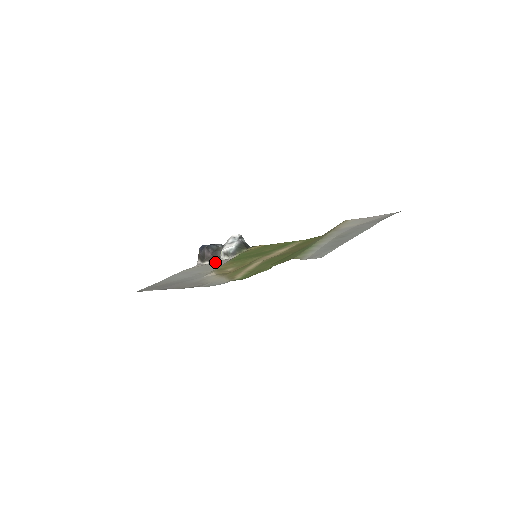
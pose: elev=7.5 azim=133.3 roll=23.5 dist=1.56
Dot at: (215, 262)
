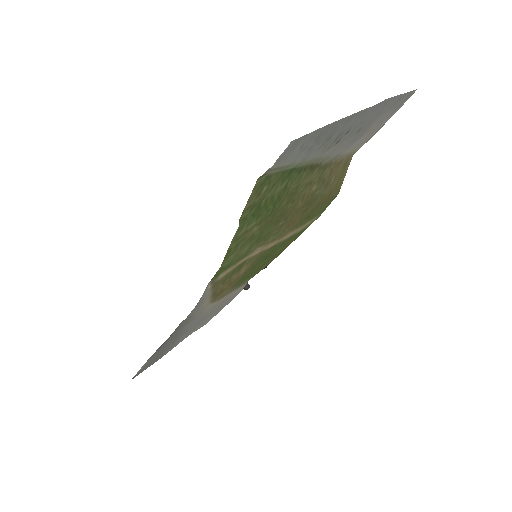
Dot at: occluded
